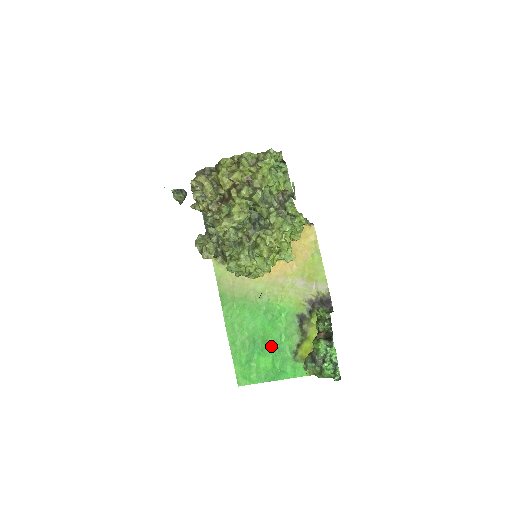
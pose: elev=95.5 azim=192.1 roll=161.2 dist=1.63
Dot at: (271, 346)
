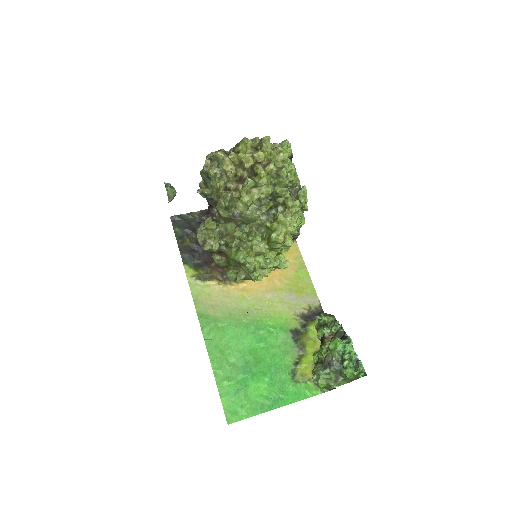
Dot at: (265, 368)
